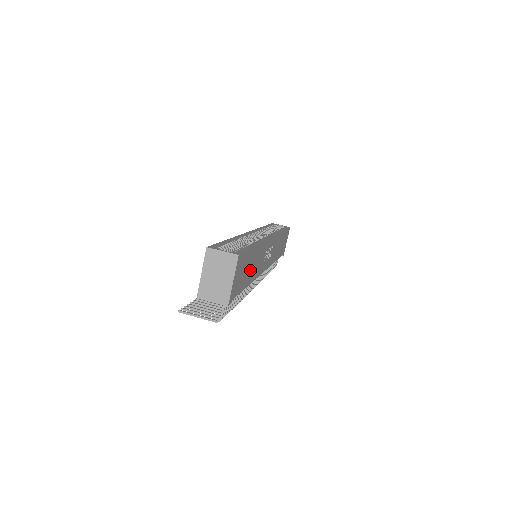
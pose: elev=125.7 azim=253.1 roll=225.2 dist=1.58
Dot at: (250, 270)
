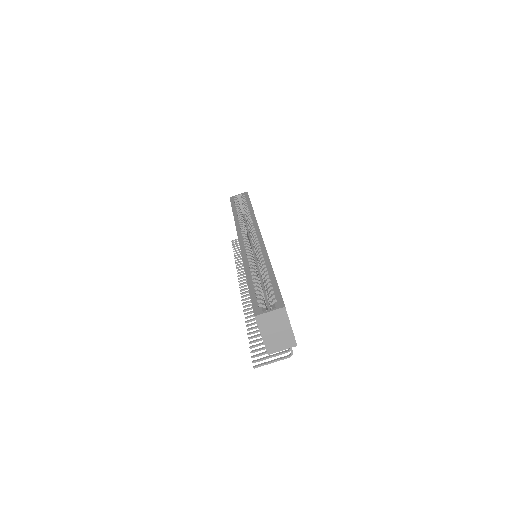
Dot at: occluded
